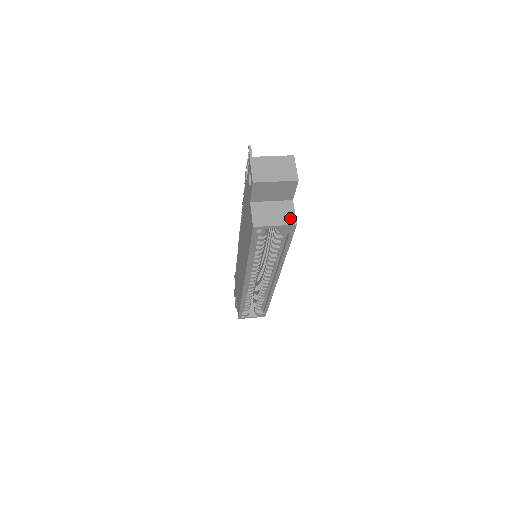
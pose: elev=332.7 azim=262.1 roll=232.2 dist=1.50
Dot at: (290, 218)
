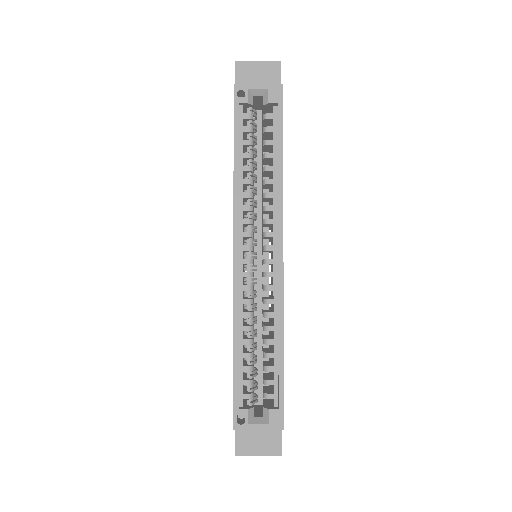
Dot at: occluded
